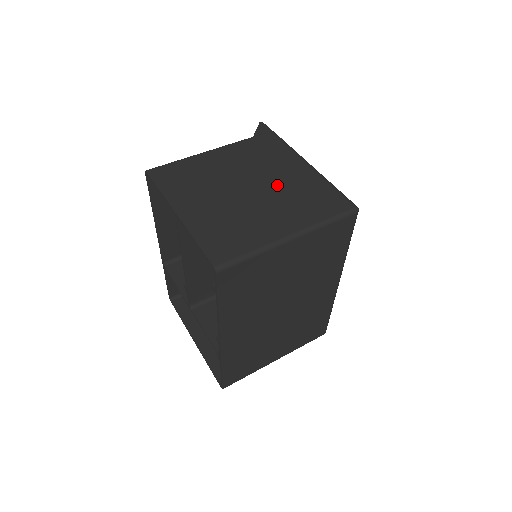
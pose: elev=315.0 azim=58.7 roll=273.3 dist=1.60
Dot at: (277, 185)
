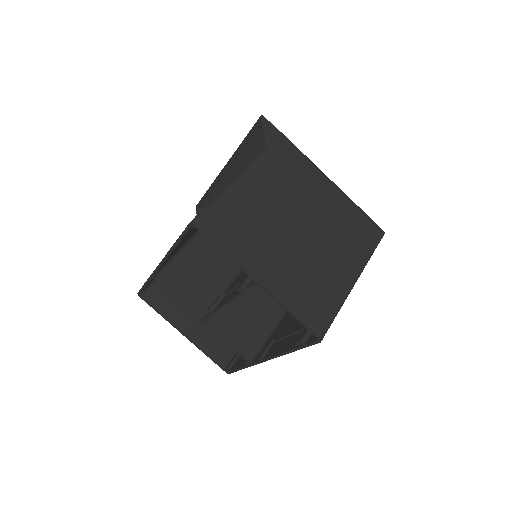
Dot at: (321, 218)
